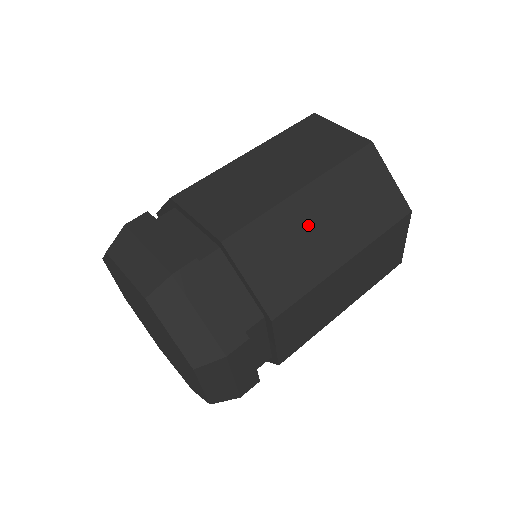
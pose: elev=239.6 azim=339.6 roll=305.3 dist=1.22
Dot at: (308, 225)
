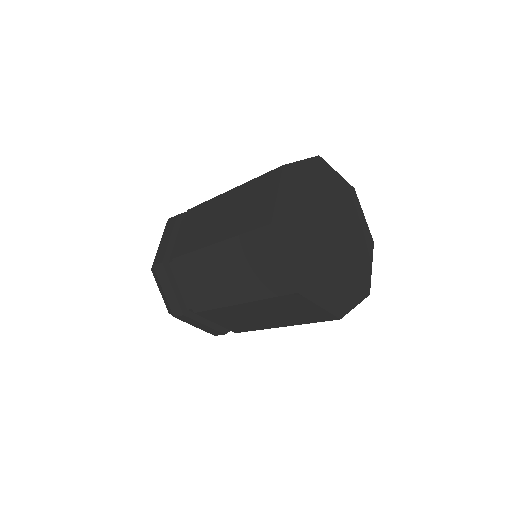
Dot at: (249, 315)
